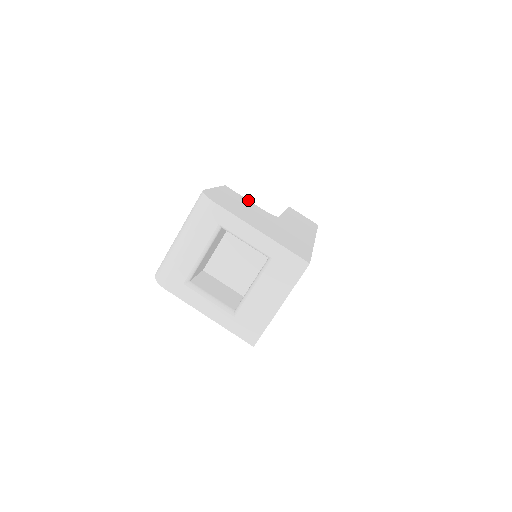
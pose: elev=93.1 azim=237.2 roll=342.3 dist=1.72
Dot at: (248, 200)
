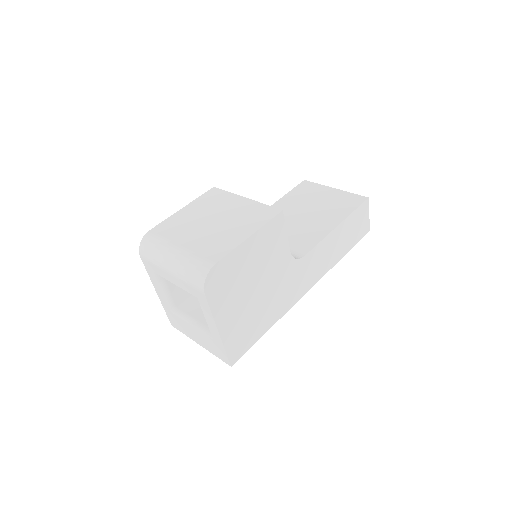
Dot at: (287, 238)
